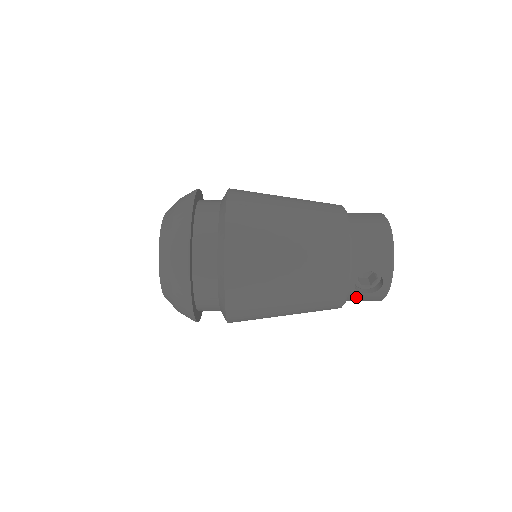
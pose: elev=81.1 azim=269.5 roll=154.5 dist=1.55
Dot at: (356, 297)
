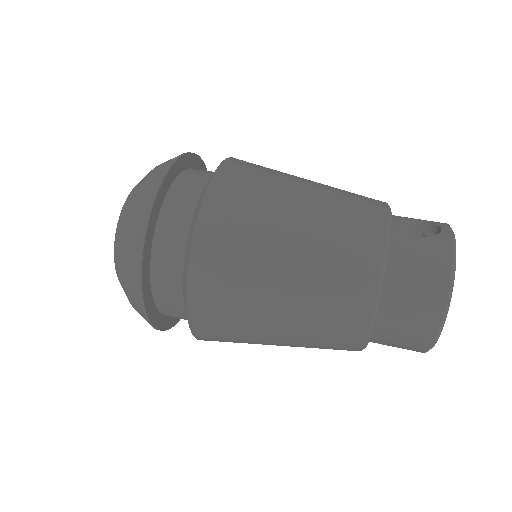
Dot at: (406, 245)
